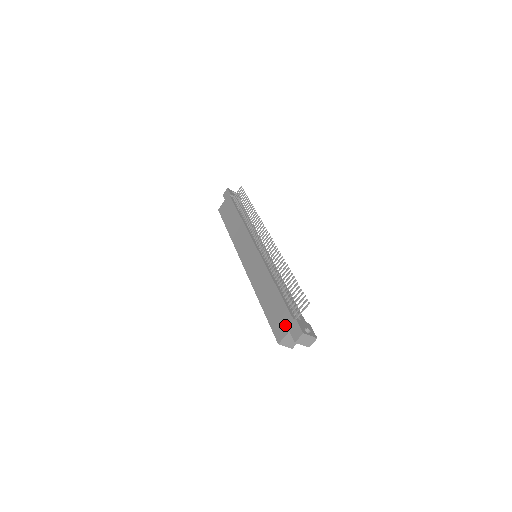
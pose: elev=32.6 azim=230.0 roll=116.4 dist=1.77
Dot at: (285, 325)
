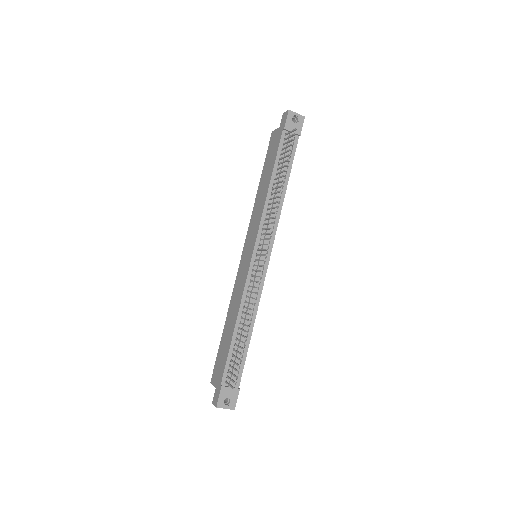
Dot at: (217, 378)
